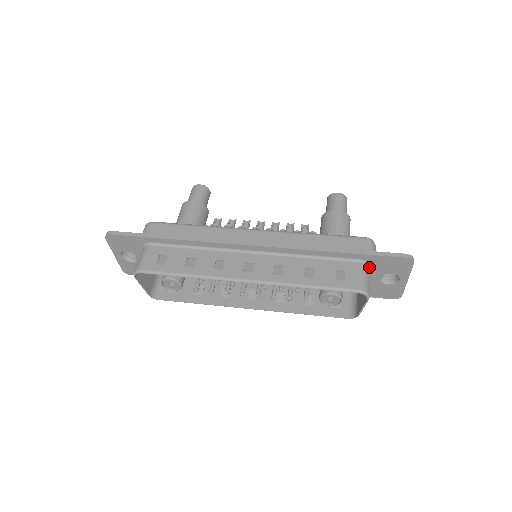
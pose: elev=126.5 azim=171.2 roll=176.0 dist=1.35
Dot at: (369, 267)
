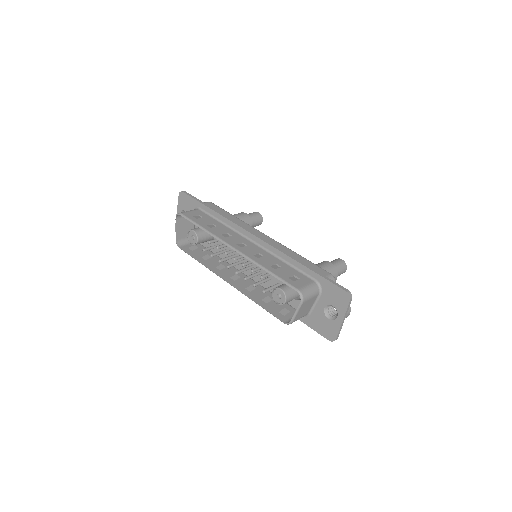
Dot at: (319, 290)
